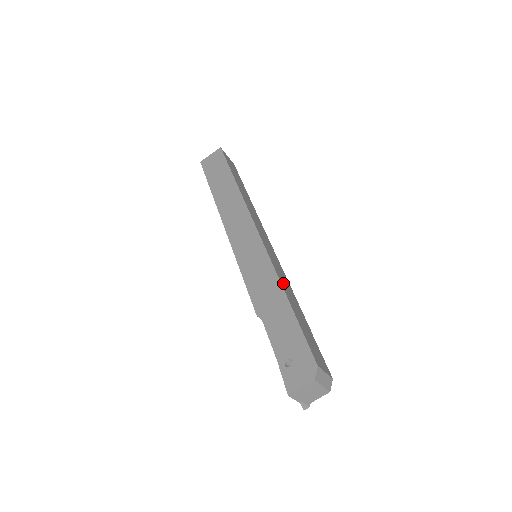
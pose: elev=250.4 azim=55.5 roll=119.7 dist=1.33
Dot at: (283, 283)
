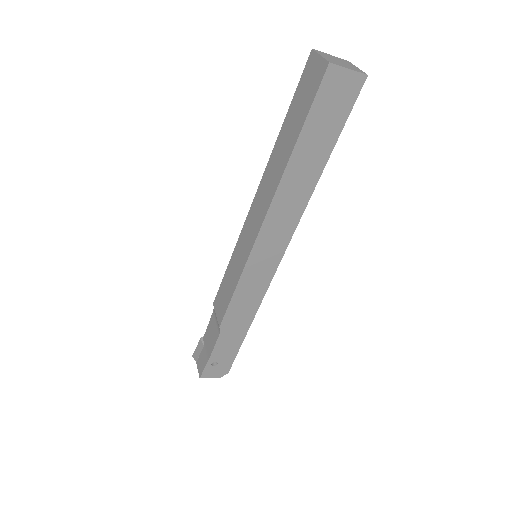
Dot at: occluded
